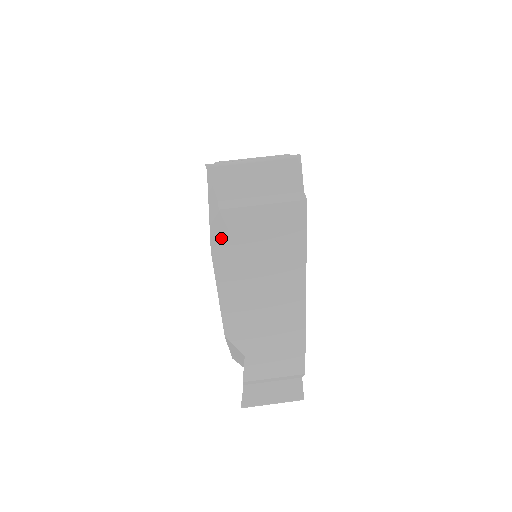
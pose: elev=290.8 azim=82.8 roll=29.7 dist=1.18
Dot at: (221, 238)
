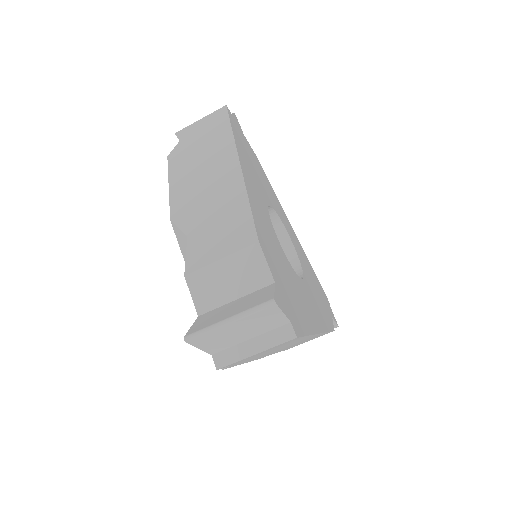
Dot at: occluded
